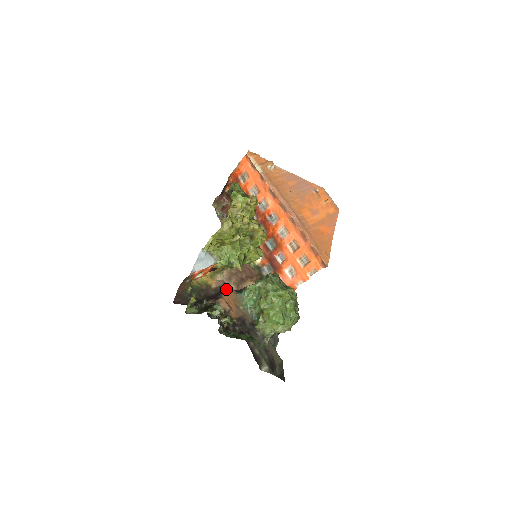
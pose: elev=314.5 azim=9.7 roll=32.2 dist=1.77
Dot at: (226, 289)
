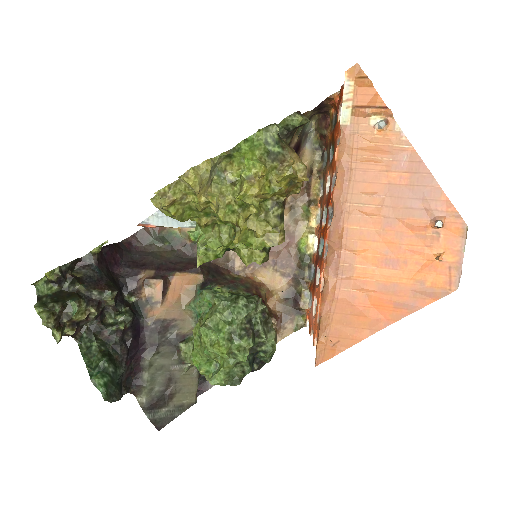
Dot at: (194, 268)
